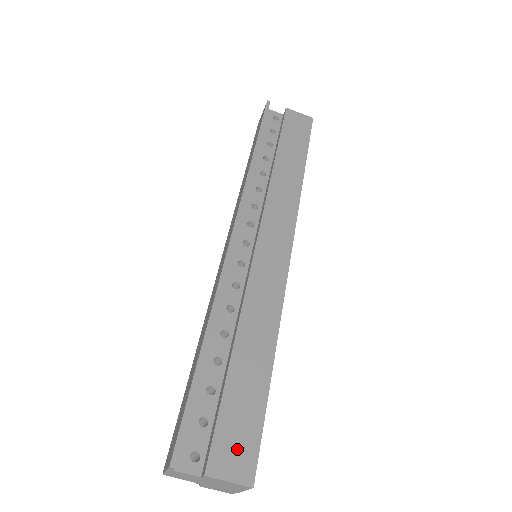
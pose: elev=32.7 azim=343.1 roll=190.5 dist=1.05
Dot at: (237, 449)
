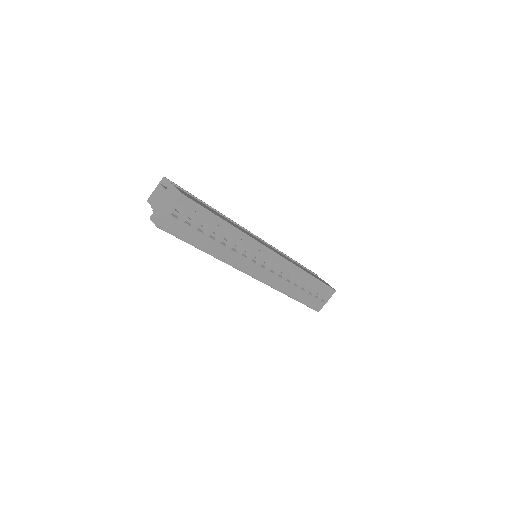
Dot at: (189, 196)
